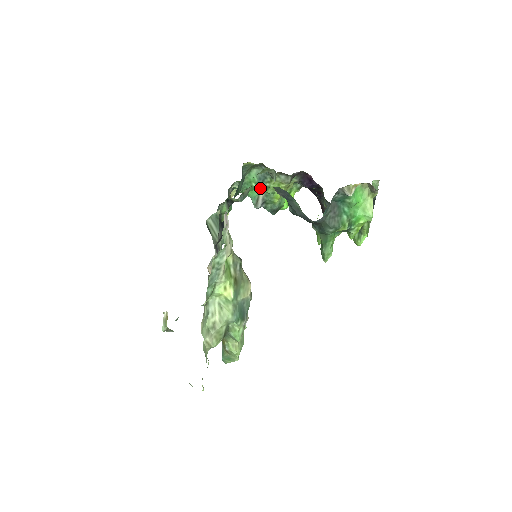
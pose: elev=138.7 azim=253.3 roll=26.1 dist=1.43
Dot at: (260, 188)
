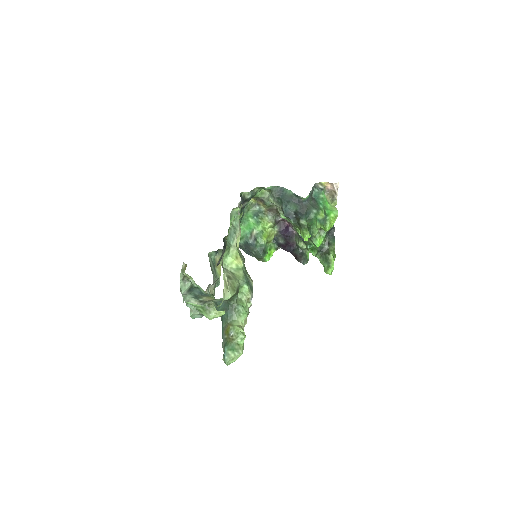
Dot at: (254, 224)
